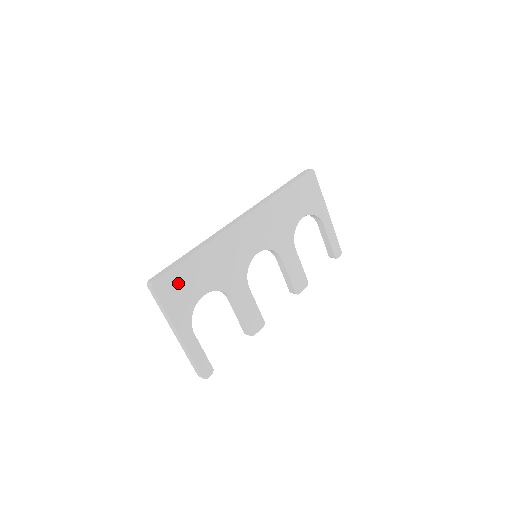
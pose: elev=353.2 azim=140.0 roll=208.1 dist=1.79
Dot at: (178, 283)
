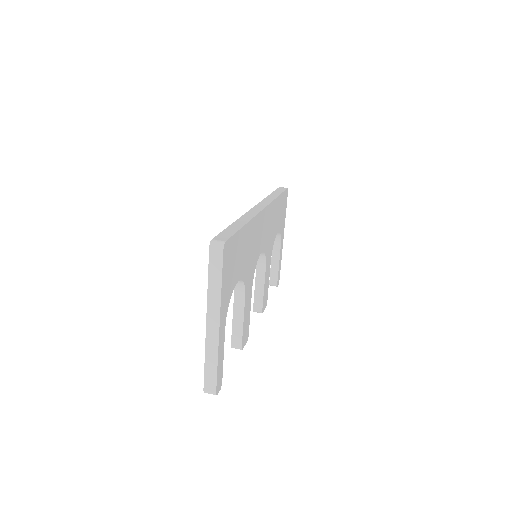
Dot at: (233, 255)
